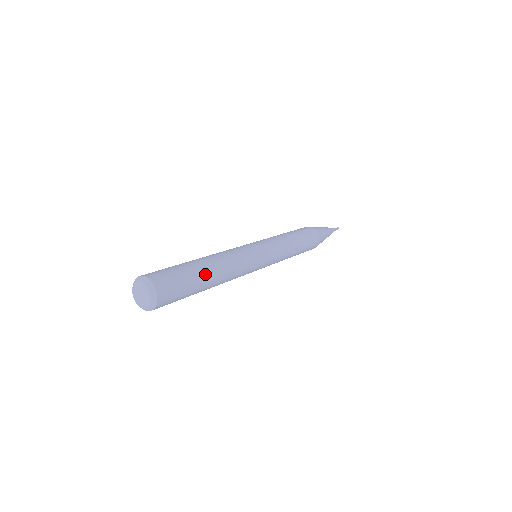
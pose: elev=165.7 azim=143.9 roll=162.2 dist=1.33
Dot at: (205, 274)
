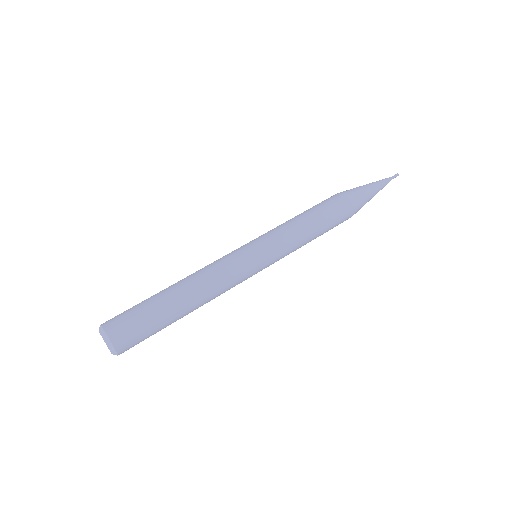
Dot at: (173, 308)
